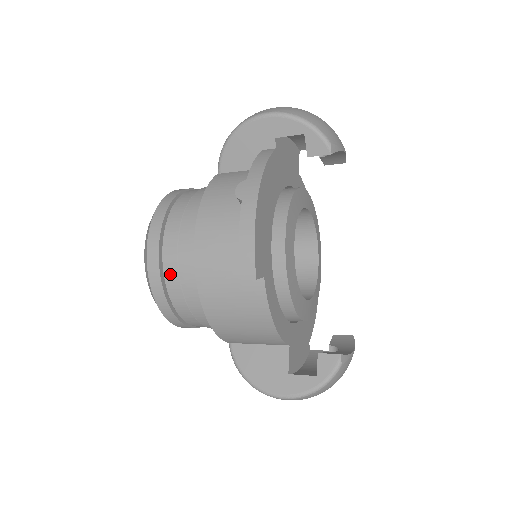
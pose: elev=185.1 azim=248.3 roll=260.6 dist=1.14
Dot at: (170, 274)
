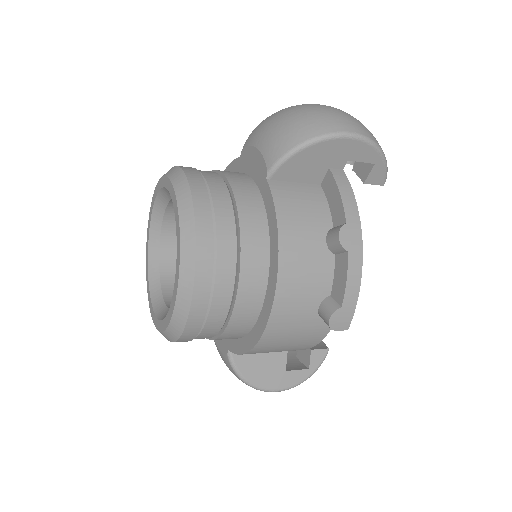
Dot at: (219, 308)
